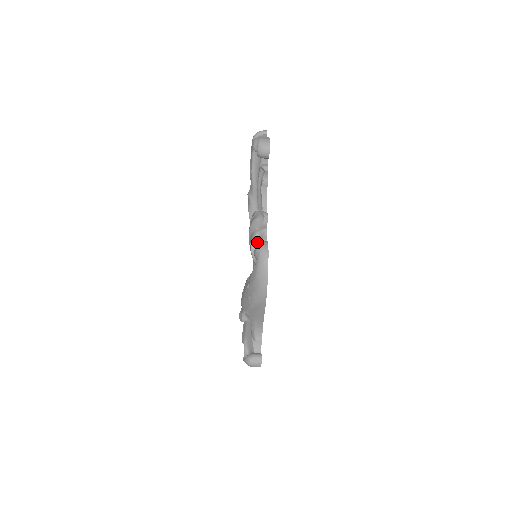
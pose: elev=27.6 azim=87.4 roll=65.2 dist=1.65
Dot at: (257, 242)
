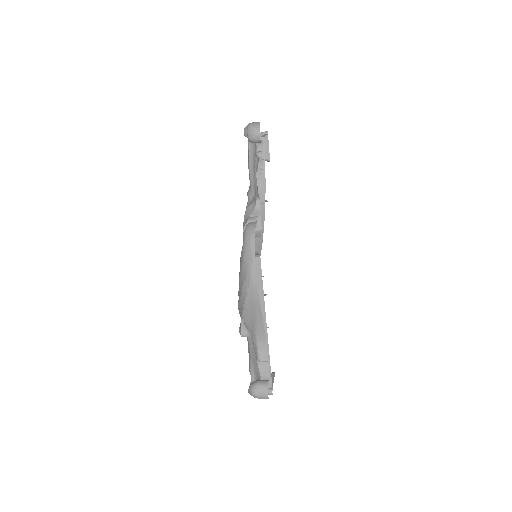
Dot at: occluded
